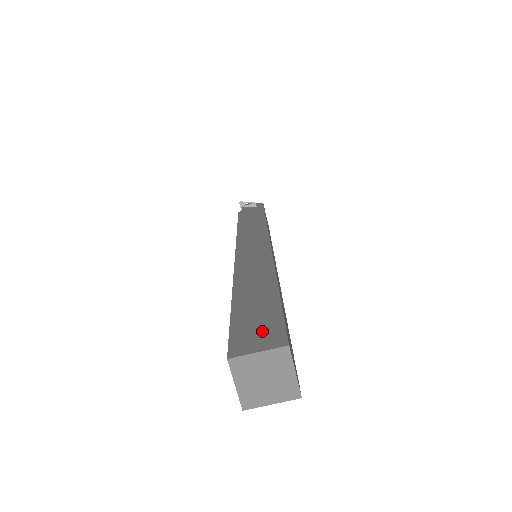
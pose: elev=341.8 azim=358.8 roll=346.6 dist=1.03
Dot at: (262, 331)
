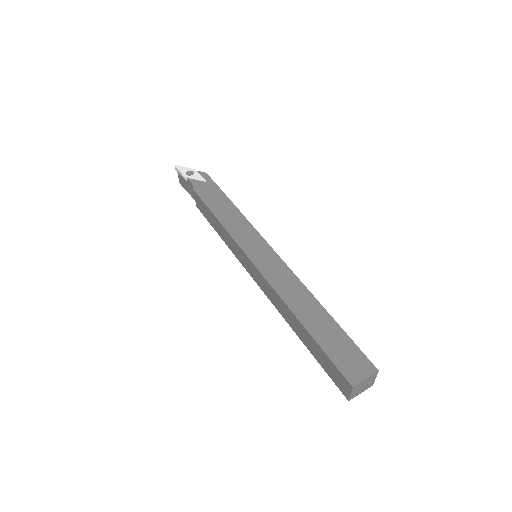
Dot at: (354, 361)
